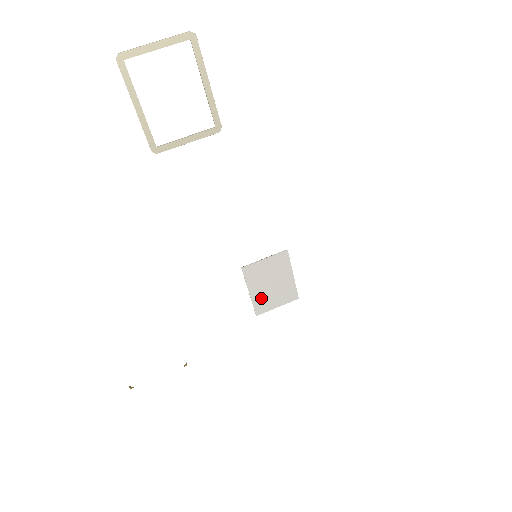
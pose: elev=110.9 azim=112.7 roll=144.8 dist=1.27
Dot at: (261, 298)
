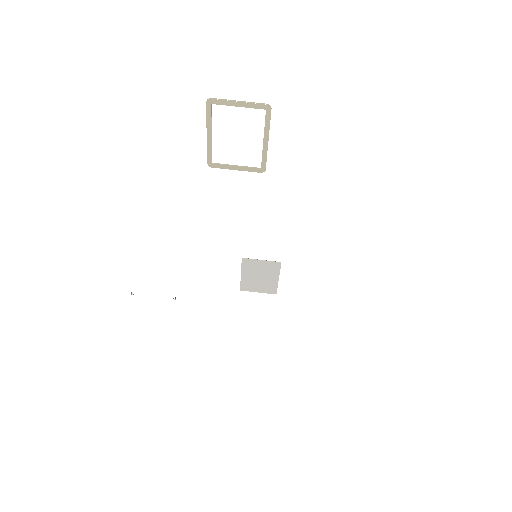
Dot at: (248, 282)
